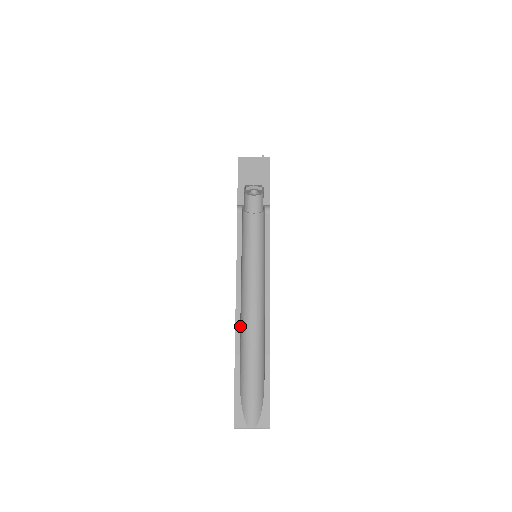
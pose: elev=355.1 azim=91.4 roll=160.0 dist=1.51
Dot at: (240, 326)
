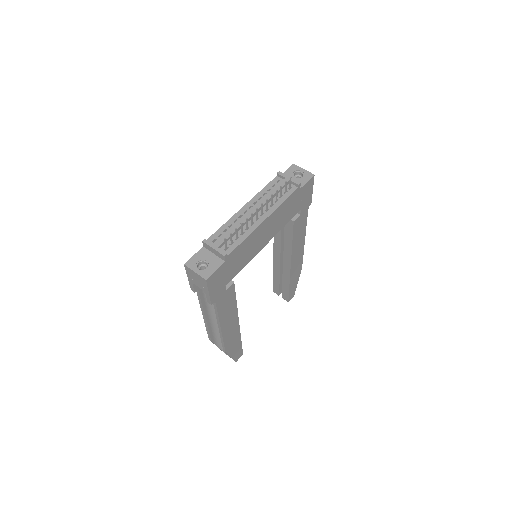
Dot at: (211, 331)
